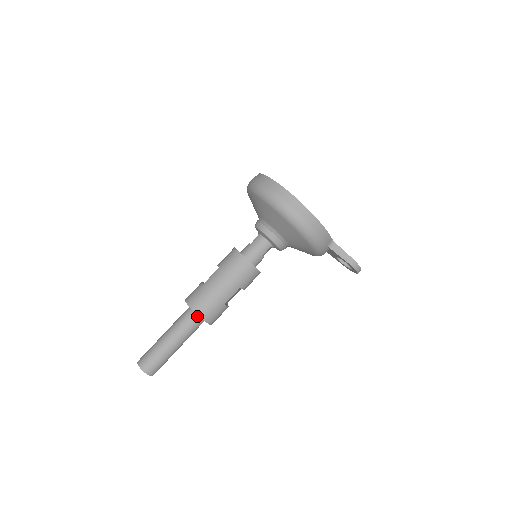
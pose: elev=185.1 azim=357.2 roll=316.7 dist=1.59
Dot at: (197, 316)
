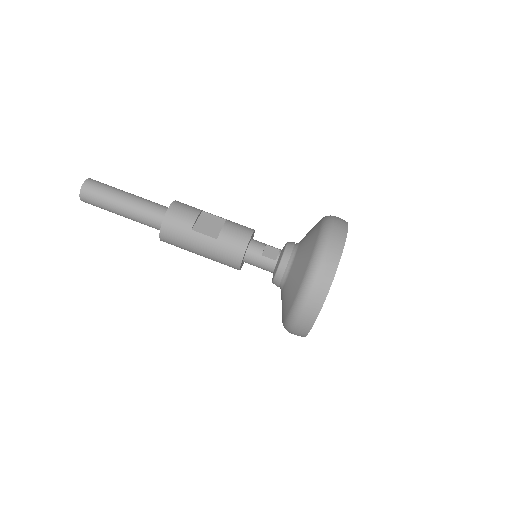
Dot at: occluded
